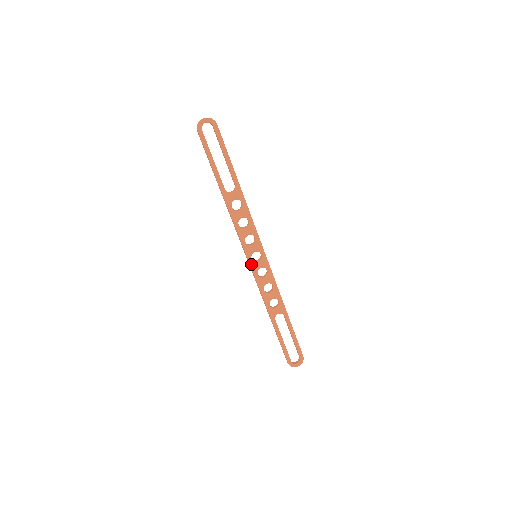
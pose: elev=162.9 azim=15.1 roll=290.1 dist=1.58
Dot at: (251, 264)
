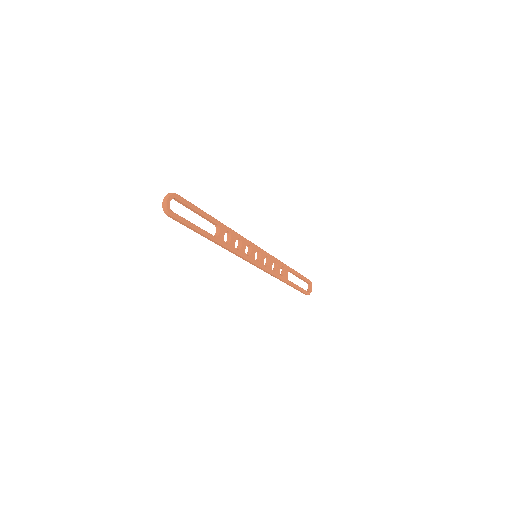
Dot at: (258, 265)
